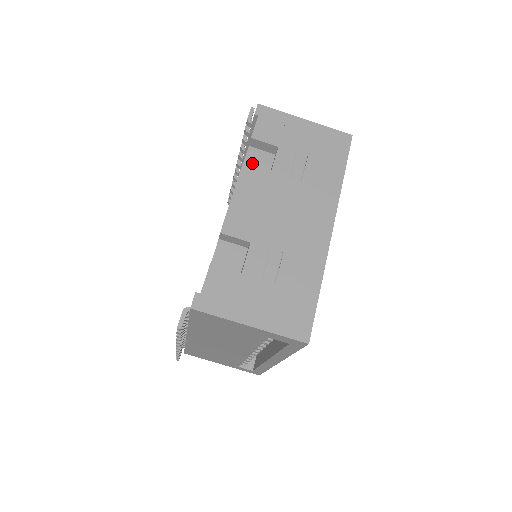
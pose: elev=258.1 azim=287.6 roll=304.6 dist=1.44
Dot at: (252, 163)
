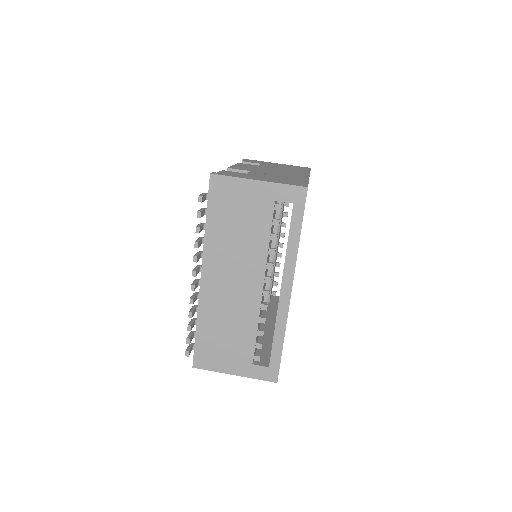
Dot at: occluded
